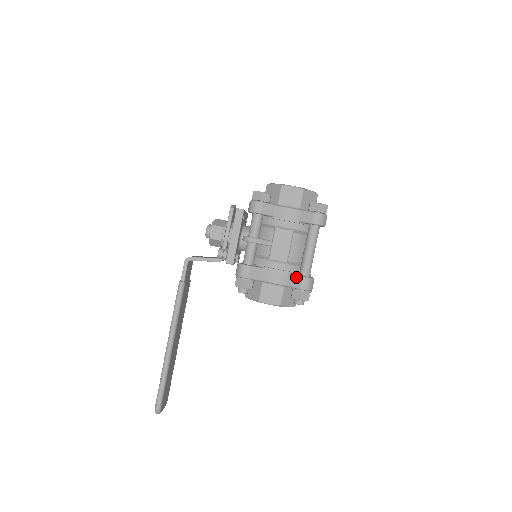
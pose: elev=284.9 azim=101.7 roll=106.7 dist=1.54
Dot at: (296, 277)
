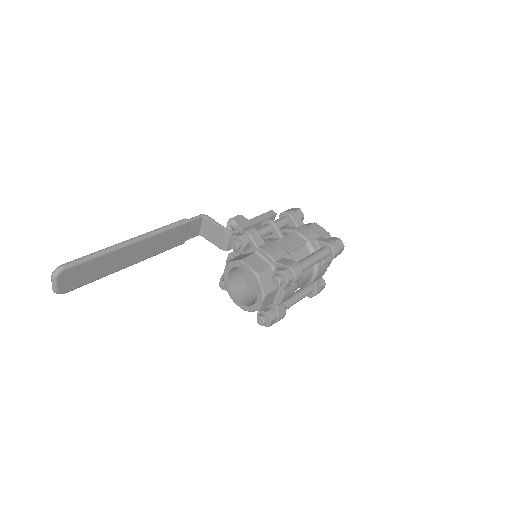
Dot at: (290, 260)
